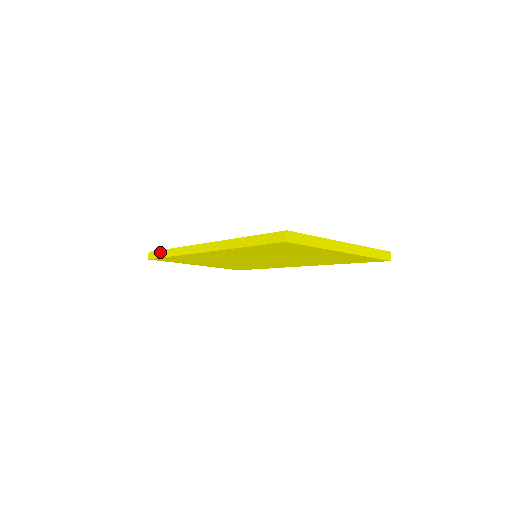
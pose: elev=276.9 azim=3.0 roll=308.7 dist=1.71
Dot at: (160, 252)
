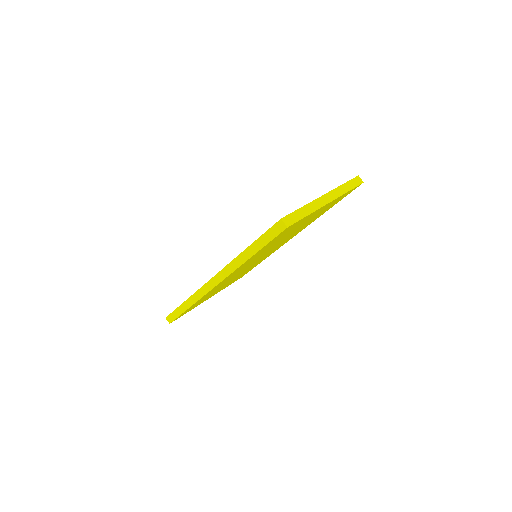
Dot at: (177, 311)
